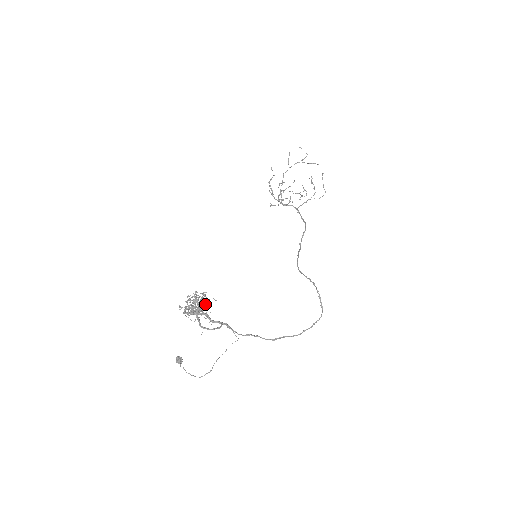
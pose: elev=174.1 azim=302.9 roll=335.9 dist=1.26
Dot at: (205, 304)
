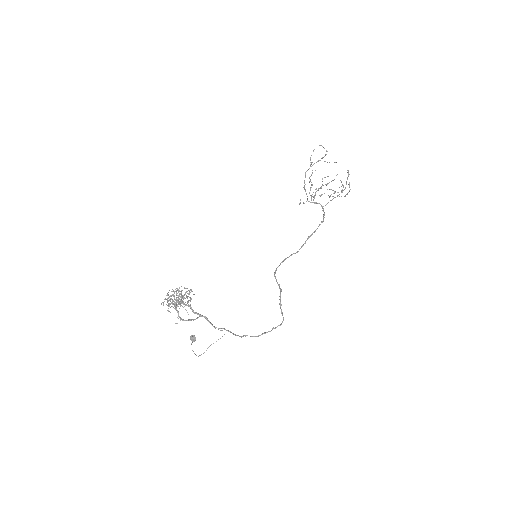
Dot at: occluded
